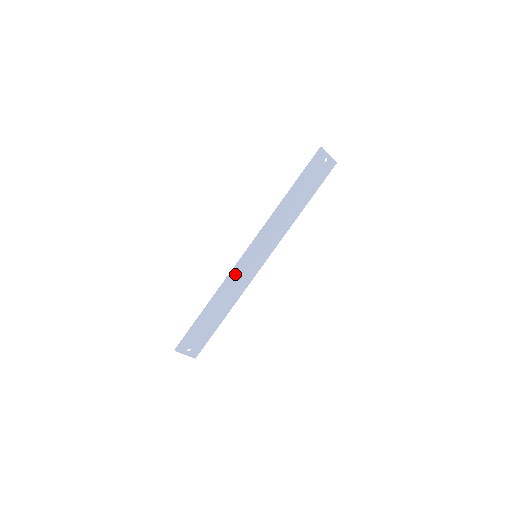
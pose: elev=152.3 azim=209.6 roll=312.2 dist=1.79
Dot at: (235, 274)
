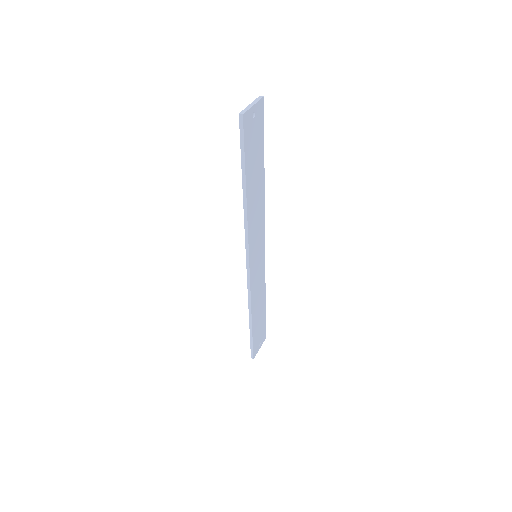
Dot at: (253, 287)
